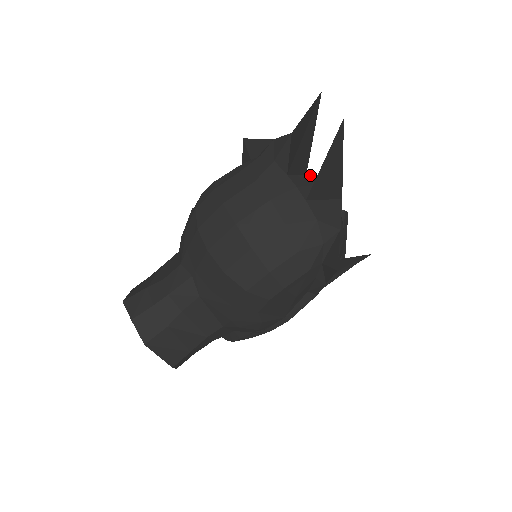
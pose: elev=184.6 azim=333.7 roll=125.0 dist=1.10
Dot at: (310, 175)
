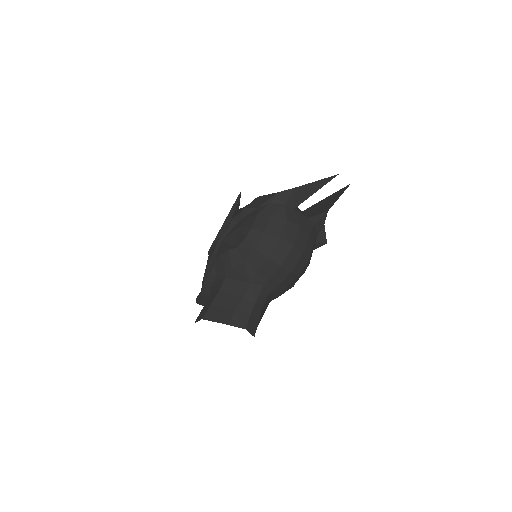
Dot at: occluded
